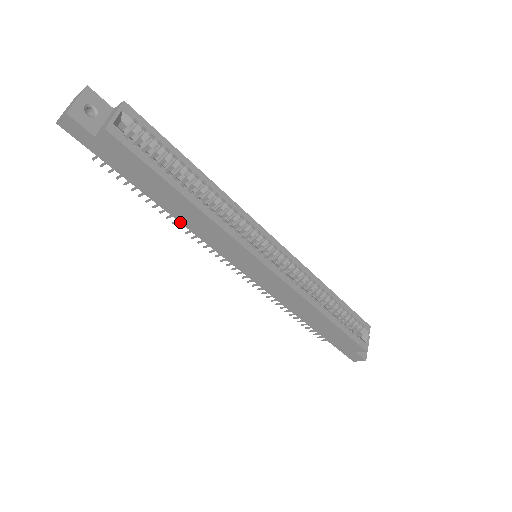
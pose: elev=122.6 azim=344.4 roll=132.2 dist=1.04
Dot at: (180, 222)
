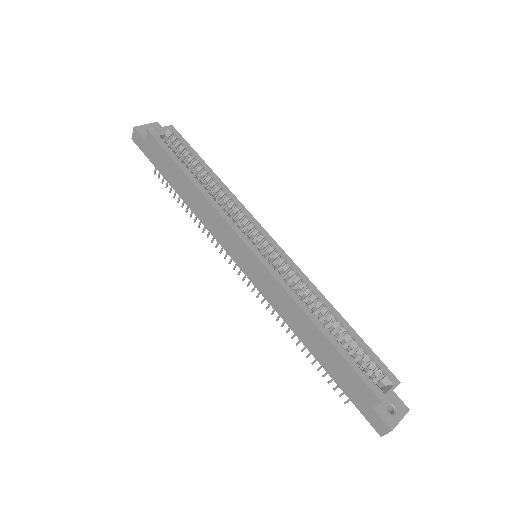
Dot at: (194, 213)
